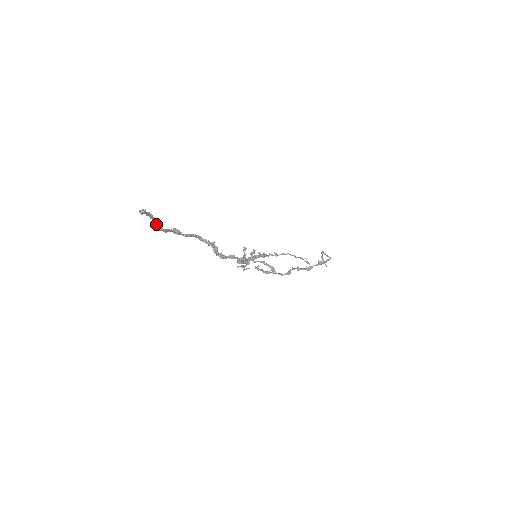
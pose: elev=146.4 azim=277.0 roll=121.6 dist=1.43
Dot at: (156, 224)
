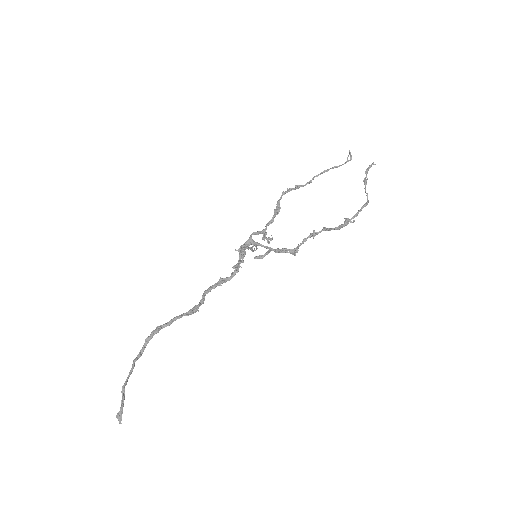
Dot at: (133, 368)
